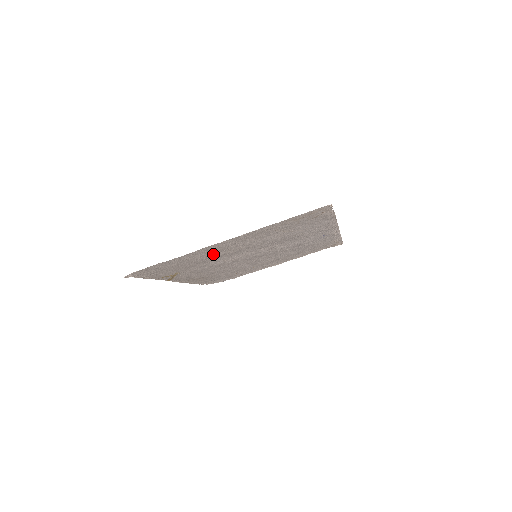
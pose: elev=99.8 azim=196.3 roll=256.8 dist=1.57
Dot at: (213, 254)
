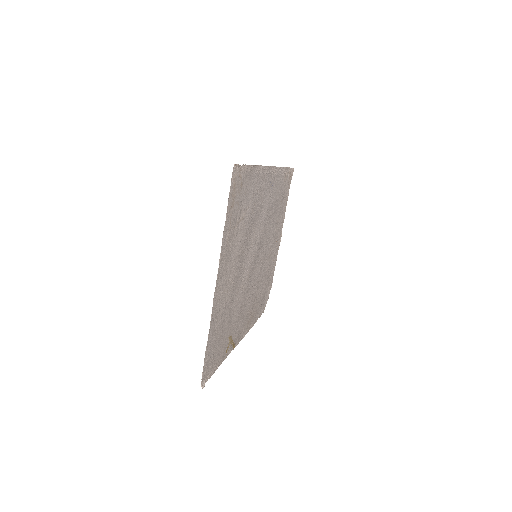
Dot at: (227, 297)
